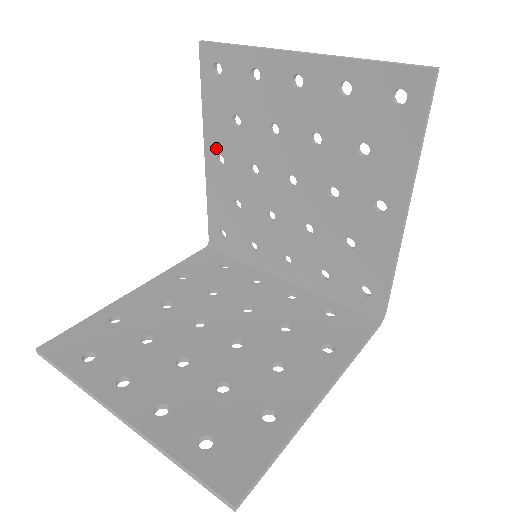
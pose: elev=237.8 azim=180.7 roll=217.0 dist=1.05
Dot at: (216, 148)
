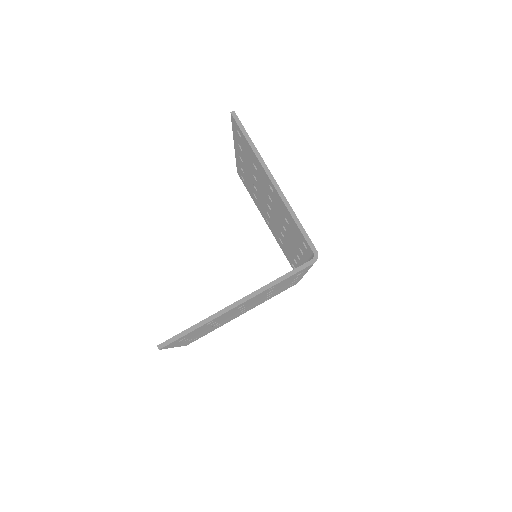
Dot at: (264, 217)
